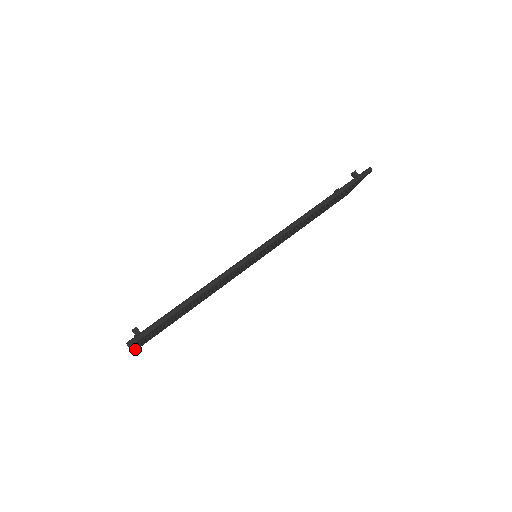
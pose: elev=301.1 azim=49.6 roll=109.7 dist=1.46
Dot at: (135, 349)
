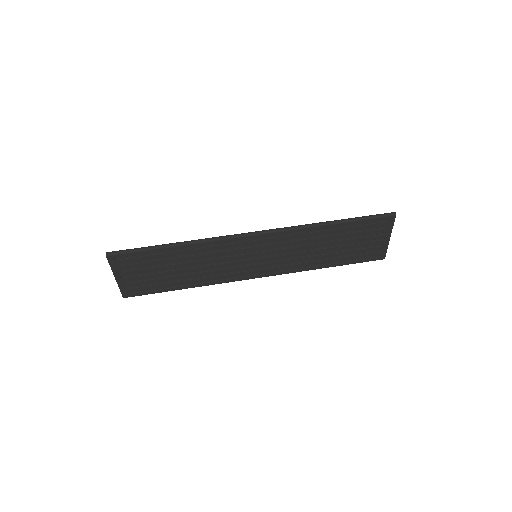
Dot at: (123, 290)
